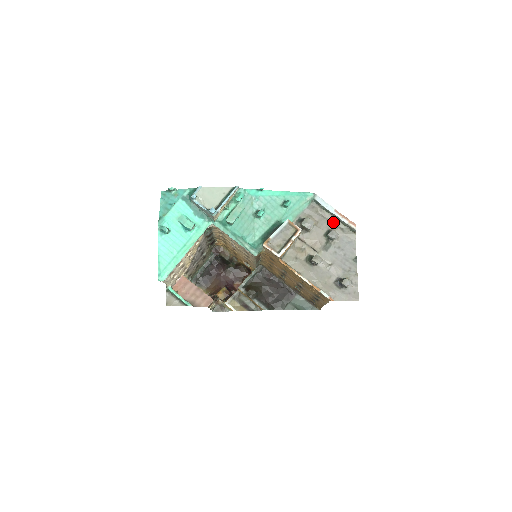
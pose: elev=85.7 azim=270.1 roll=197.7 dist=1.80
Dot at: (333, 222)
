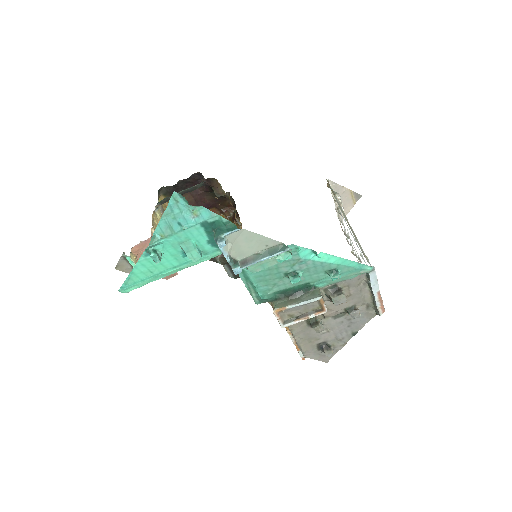
Dot at: (366, 298)
